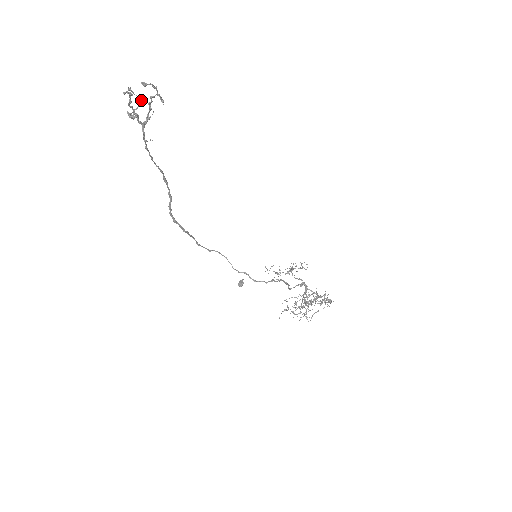
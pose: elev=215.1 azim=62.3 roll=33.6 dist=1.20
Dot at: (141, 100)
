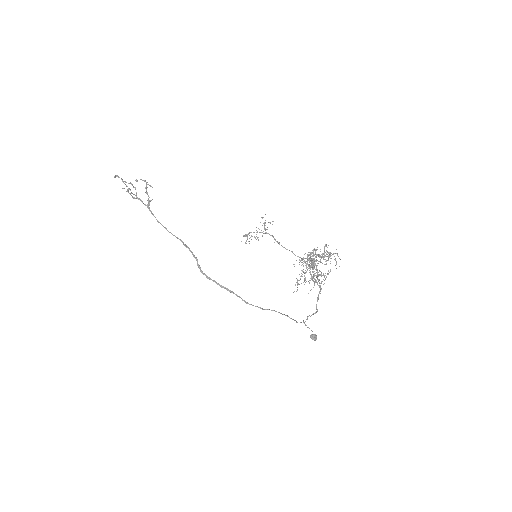
Dot at: occluded
